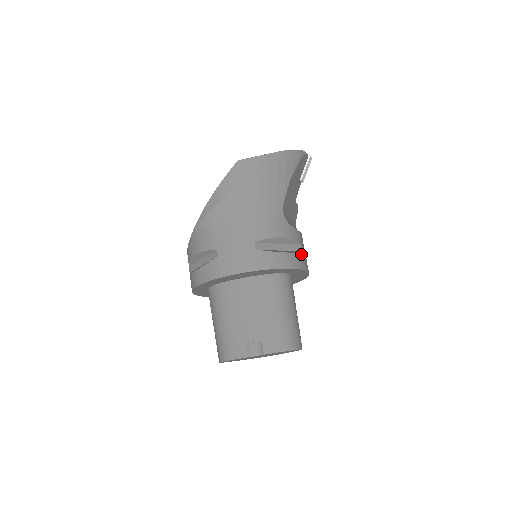
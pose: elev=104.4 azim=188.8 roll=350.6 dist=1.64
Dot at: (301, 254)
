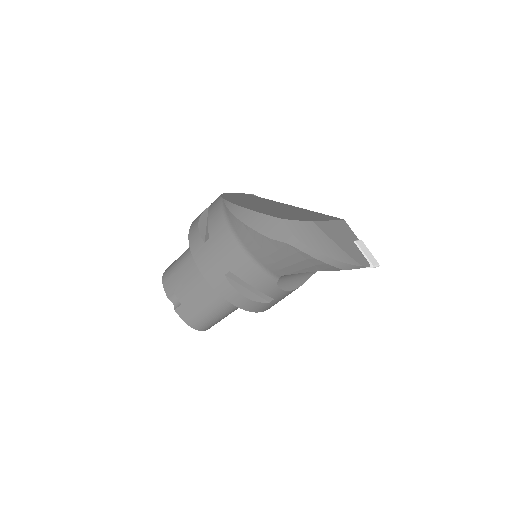
Dot at: (265, 304)
